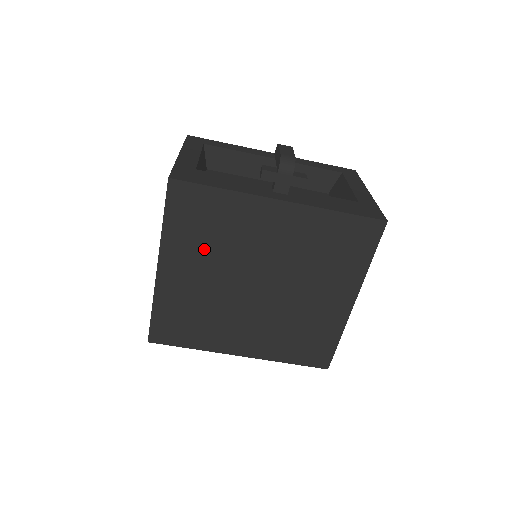
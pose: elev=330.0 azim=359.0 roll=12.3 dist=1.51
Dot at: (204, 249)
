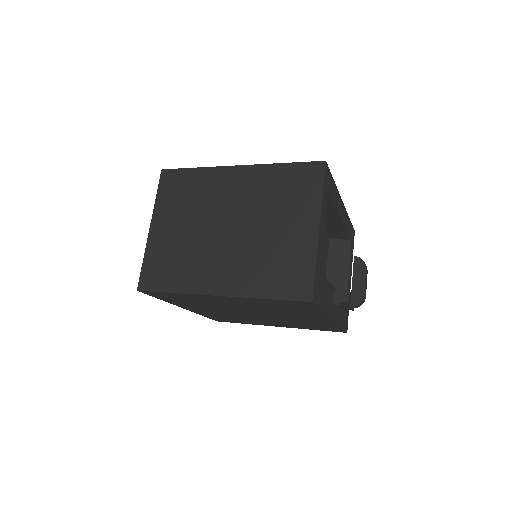
Dot at: (261, 306)
